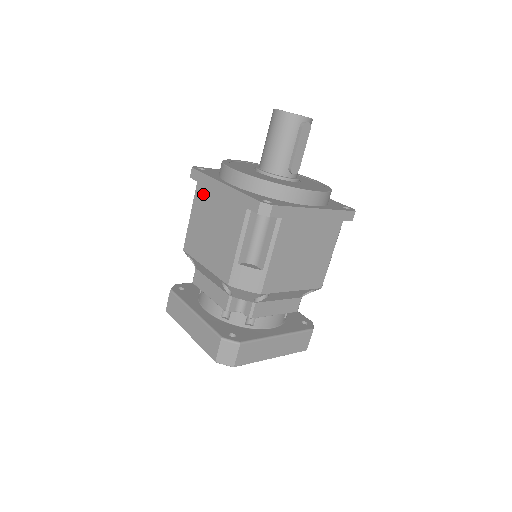
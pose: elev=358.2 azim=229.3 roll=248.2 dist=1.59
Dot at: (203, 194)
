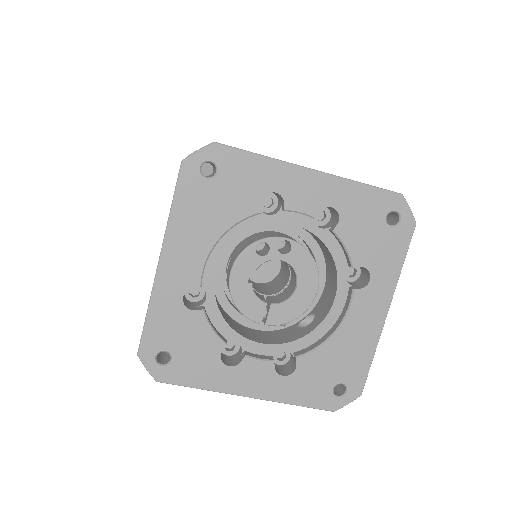
Dot at: occluded
